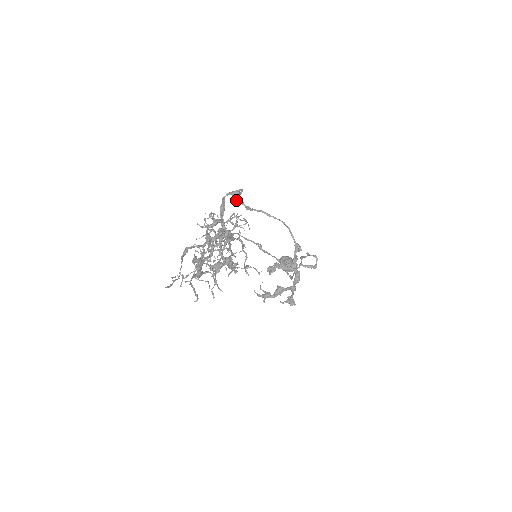
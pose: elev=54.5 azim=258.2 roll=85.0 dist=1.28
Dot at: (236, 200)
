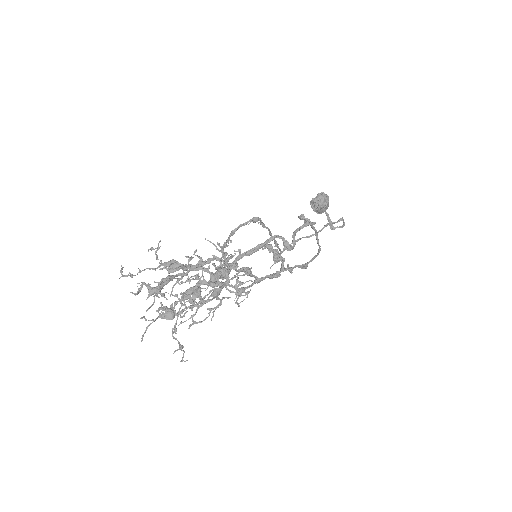
Dot at: (301, 219)
